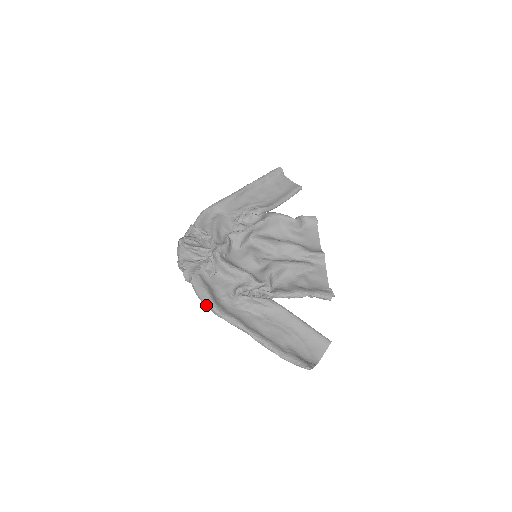
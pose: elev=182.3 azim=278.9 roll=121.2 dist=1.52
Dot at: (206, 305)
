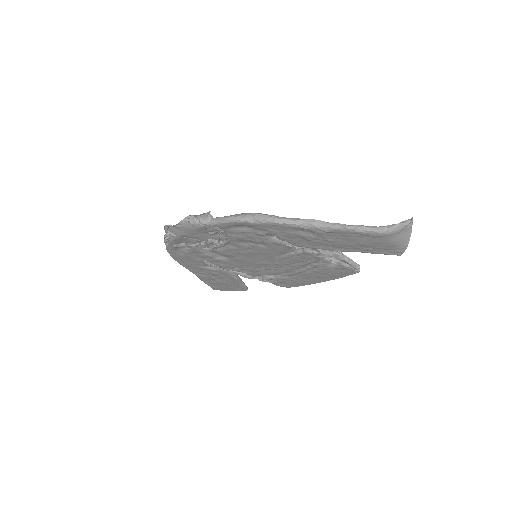
Dot at: (246, 215)
